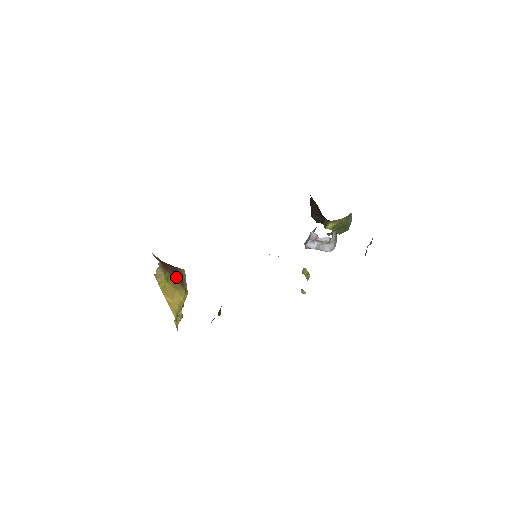
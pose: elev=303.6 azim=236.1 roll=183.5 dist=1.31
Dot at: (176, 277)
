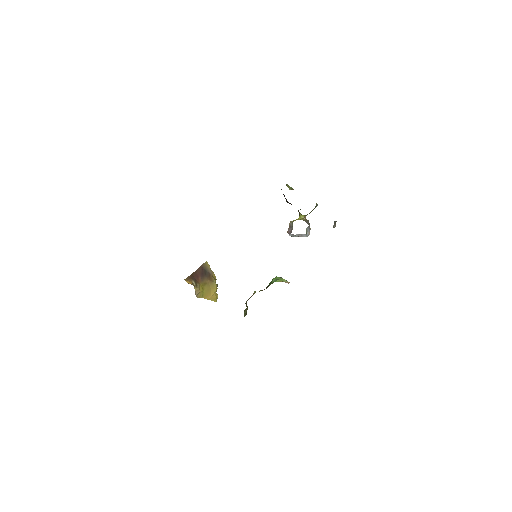
Dot at: (206, 278)
